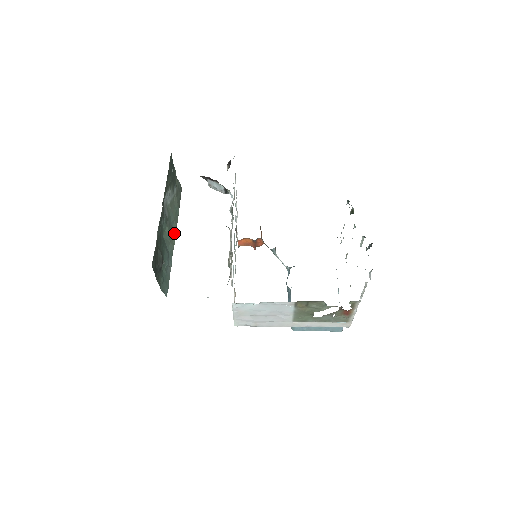
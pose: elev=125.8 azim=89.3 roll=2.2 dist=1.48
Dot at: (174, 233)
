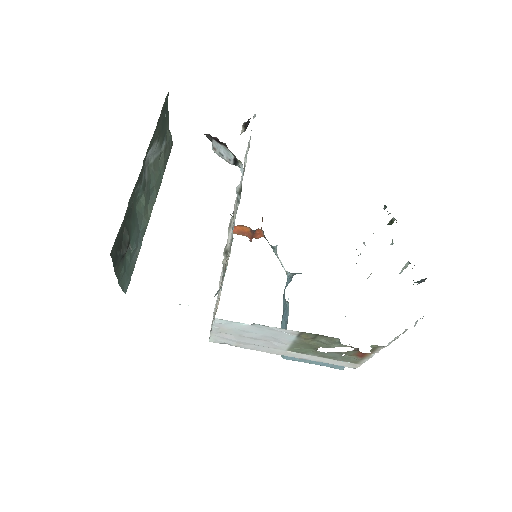
Dot at: (152, 204)
